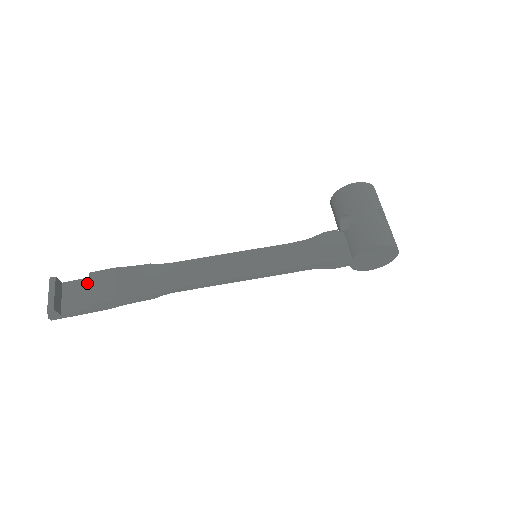
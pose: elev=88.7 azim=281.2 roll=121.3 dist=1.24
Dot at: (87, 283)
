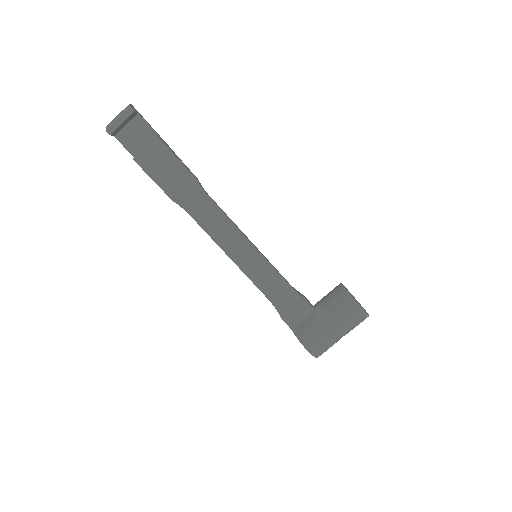
Dot at: (151, 136)
